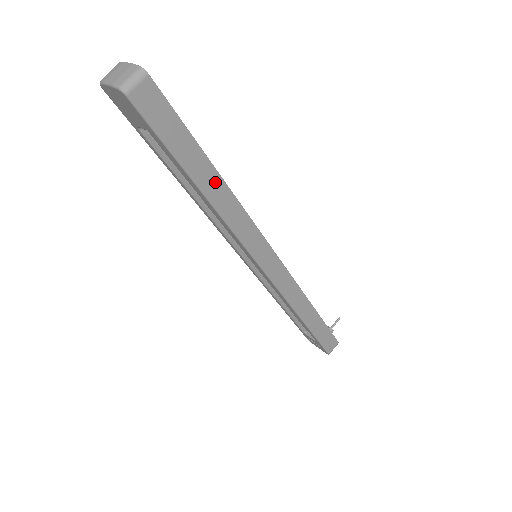
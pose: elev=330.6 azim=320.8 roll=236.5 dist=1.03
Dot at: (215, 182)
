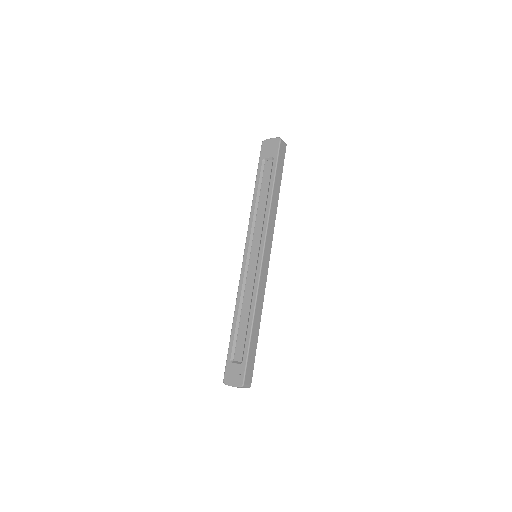
Dot at: (277, 193)
